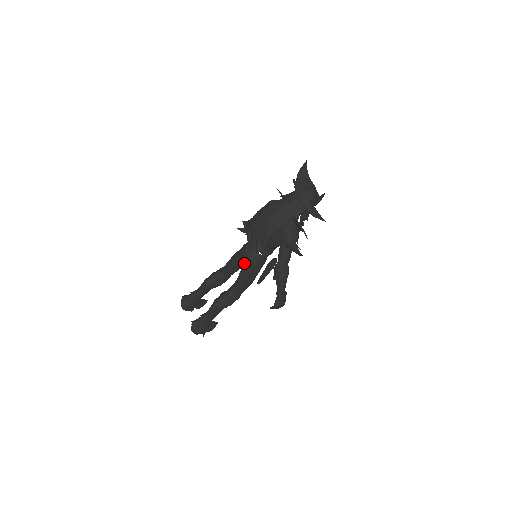
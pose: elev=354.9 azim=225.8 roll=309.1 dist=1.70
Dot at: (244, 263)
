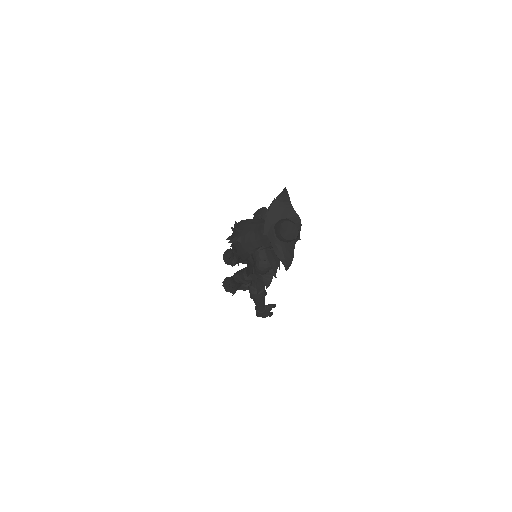
Dot at: occluded
